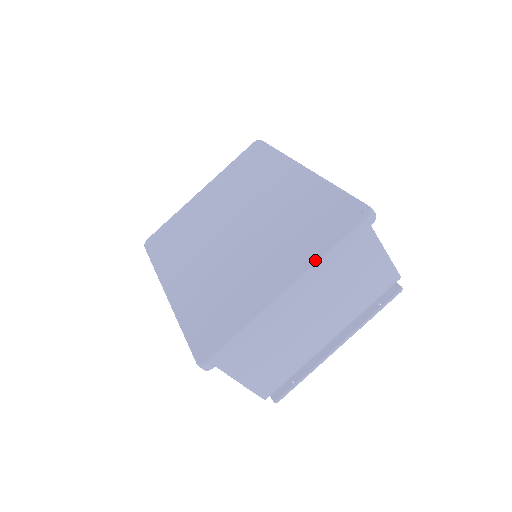
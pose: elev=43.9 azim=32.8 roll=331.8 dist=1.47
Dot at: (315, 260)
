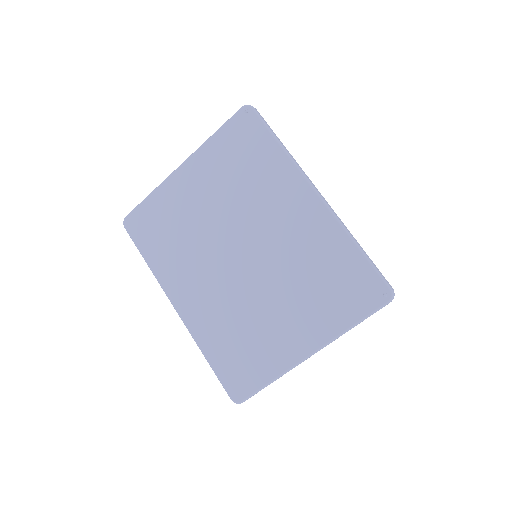
Dot at: (337, 333)
